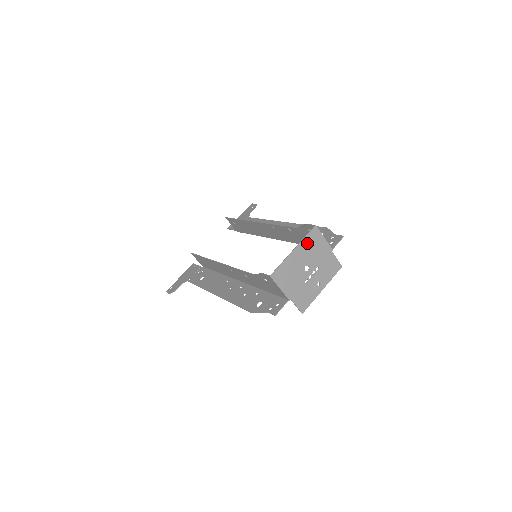
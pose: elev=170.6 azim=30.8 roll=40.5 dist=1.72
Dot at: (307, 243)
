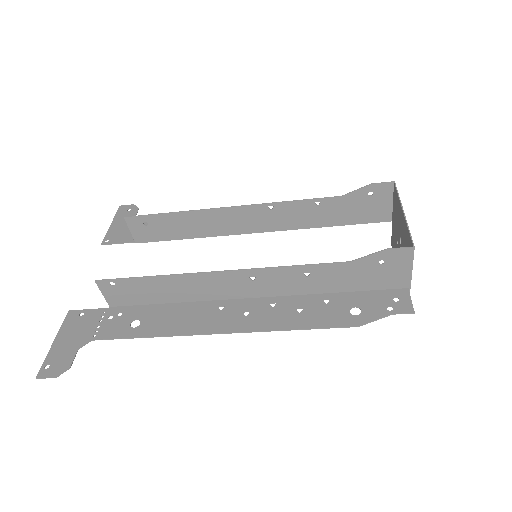
Dot at: (399, 204)
